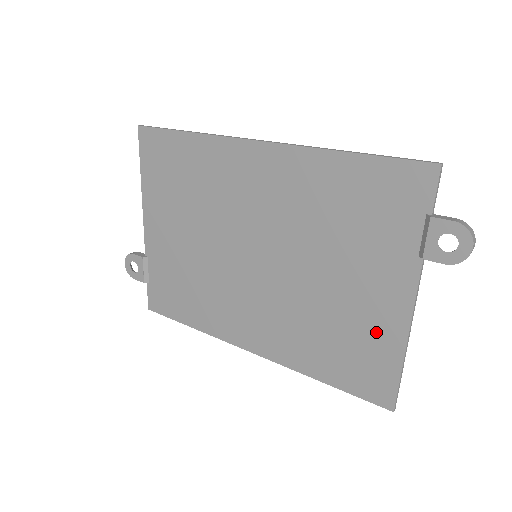
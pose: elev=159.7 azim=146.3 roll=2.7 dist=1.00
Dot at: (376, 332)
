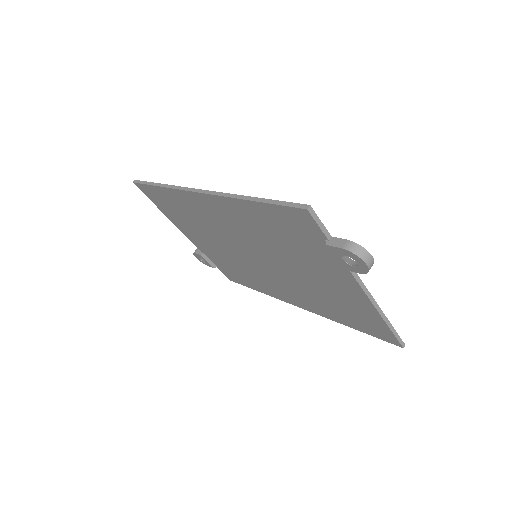
Dot at: (356, 304)
